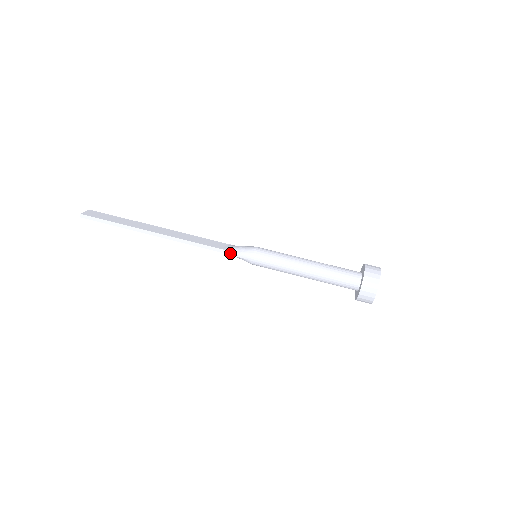
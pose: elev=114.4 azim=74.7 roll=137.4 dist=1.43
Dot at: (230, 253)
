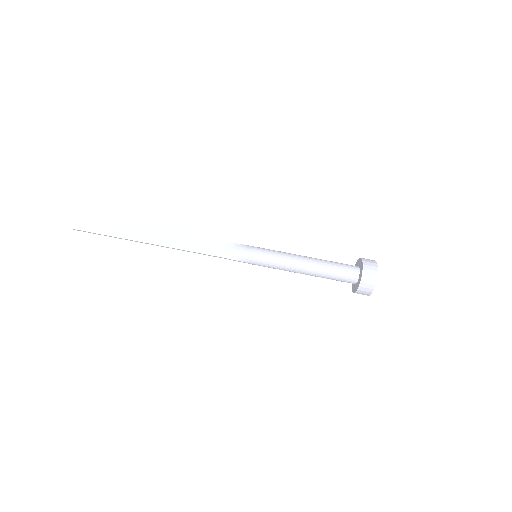
Dot at: (230, 259)
